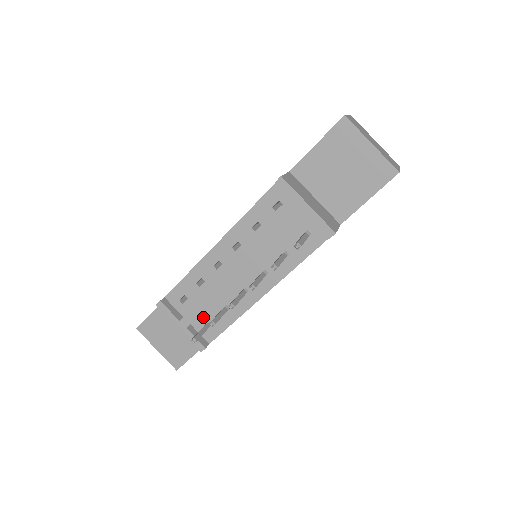
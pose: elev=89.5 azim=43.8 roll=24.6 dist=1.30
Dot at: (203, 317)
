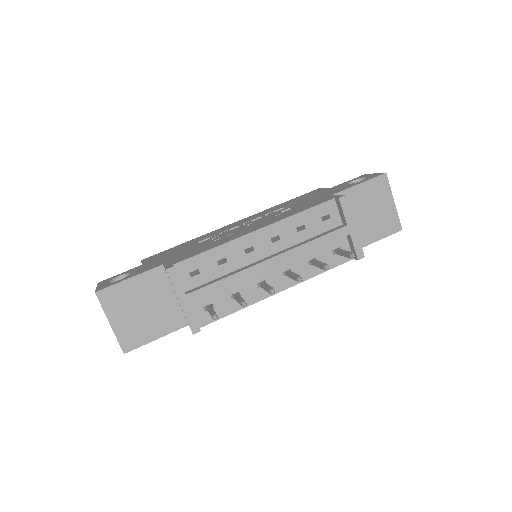
Dot at: (207, 298)
